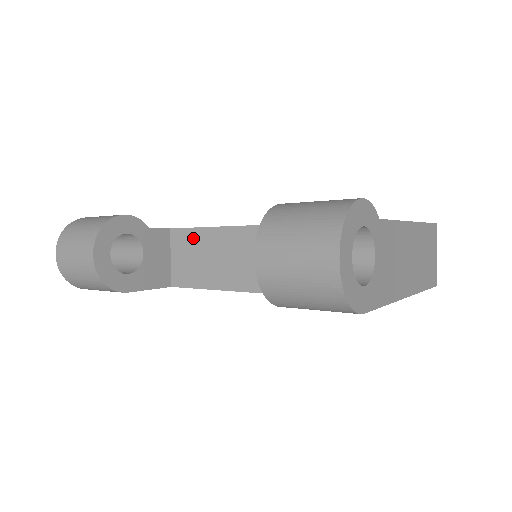
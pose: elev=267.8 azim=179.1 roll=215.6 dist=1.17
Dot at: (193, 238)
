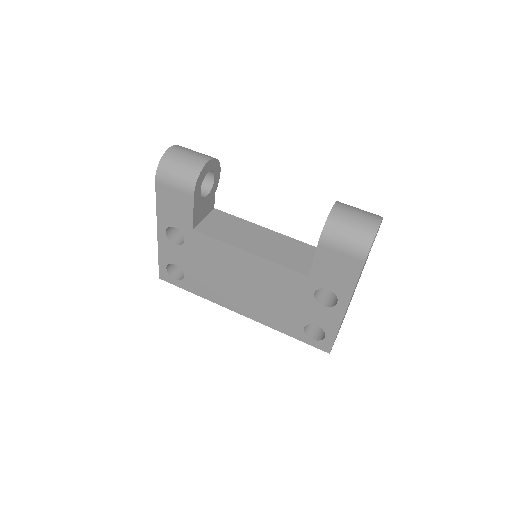
Dot at: (230, 219)
